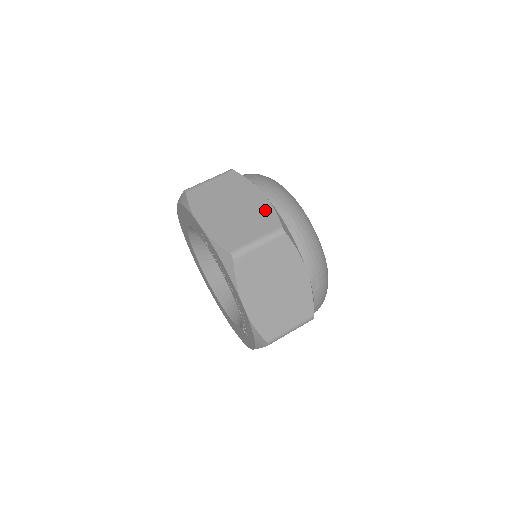
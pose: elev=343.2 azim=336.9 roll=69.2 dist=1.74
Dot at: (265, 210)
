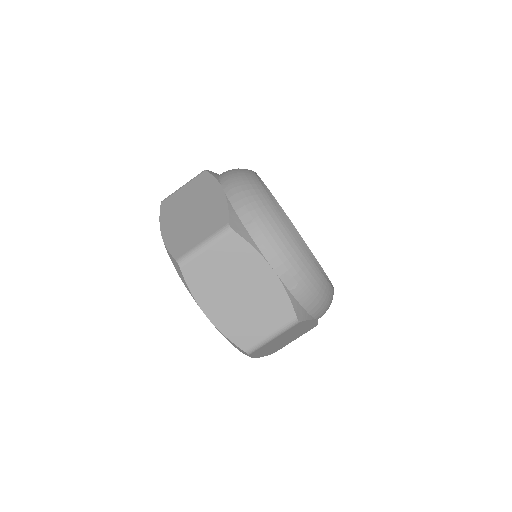
Dot at: (219, 208)
